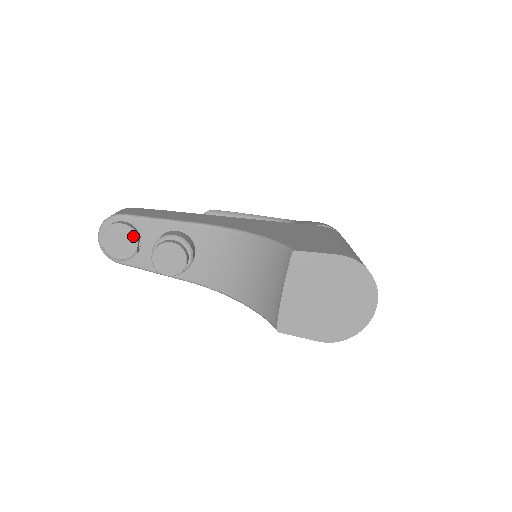
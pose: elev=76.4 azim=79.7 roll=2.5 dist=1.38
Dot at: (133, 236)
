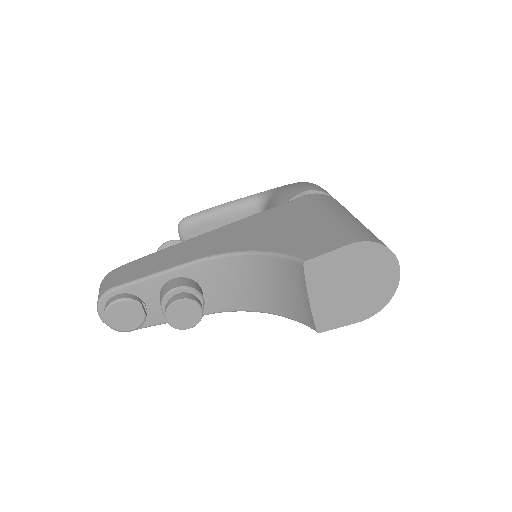
Dot at: (135, 305)
